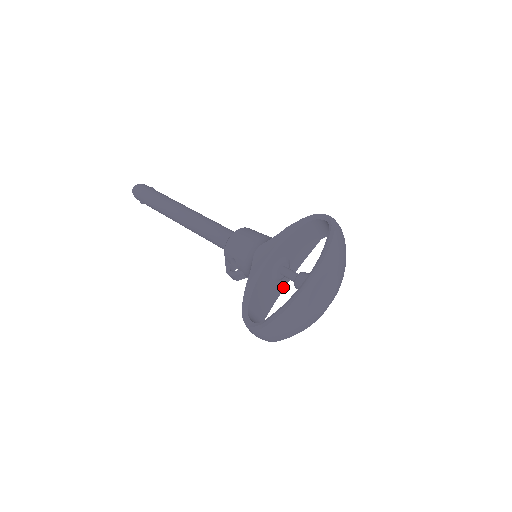
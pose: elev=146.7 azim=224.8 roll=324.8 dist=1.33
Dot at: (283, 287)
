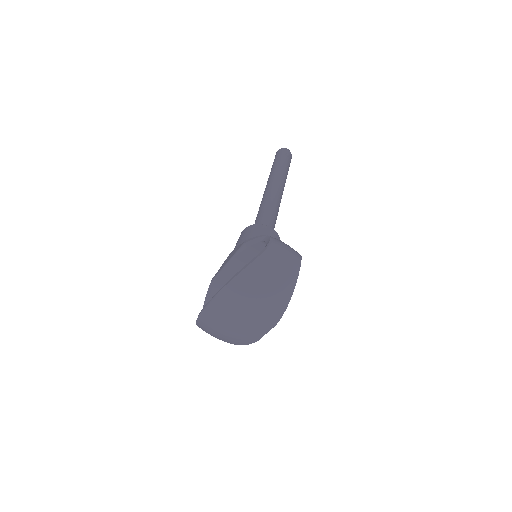
Dot at: occluded
